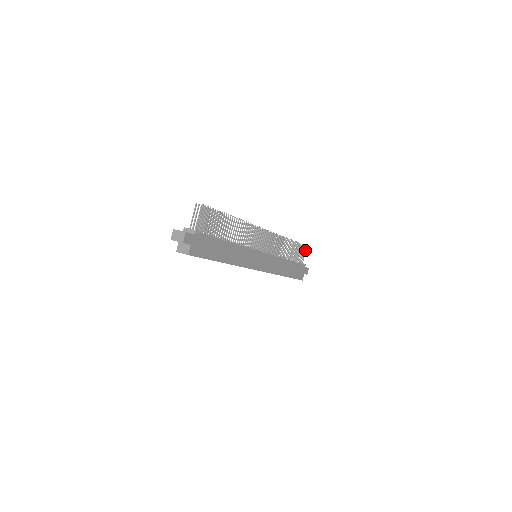
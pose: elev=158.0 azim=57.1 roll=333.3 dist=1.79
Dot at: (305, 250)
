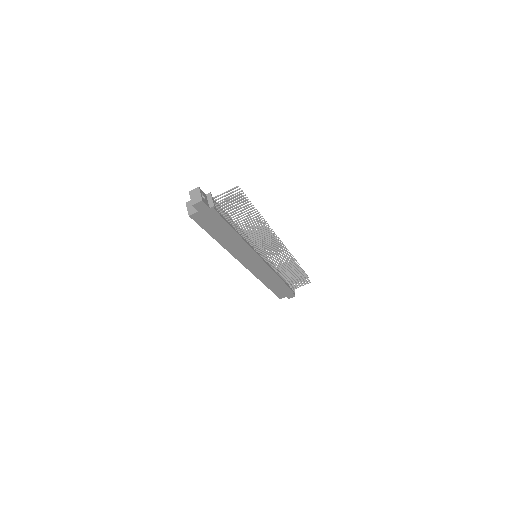
Dot at: (306, 283)
